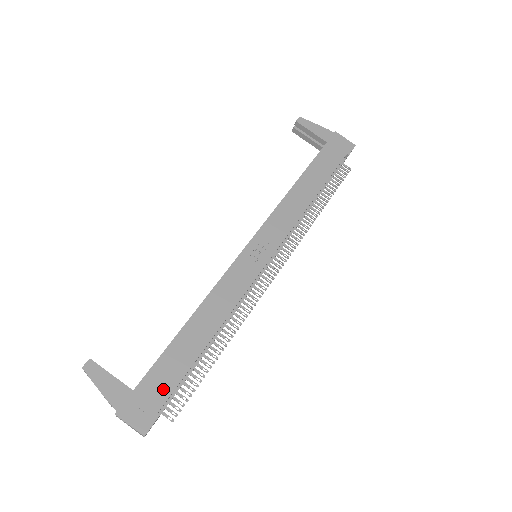
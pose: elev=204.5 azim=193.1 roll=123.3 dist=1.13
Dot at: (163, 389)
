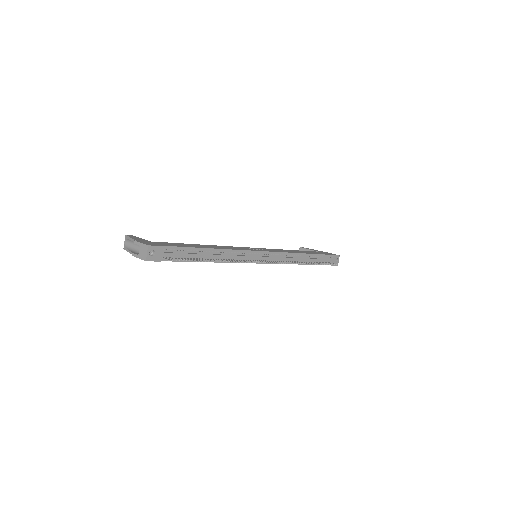
Dot at: (170, 245)
